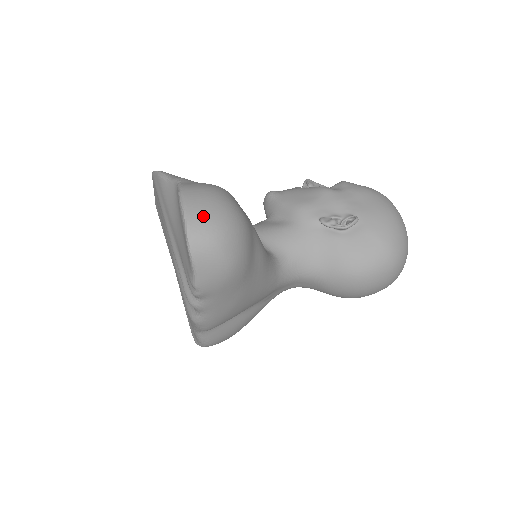
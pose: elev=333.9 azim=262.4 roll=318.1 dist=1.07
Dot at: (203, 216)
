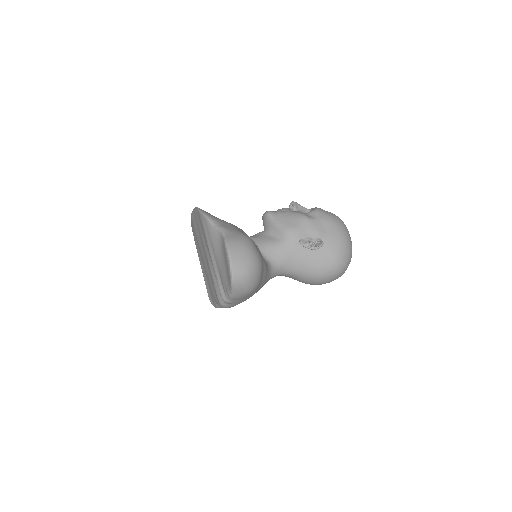
Dot at: (240, 264)
